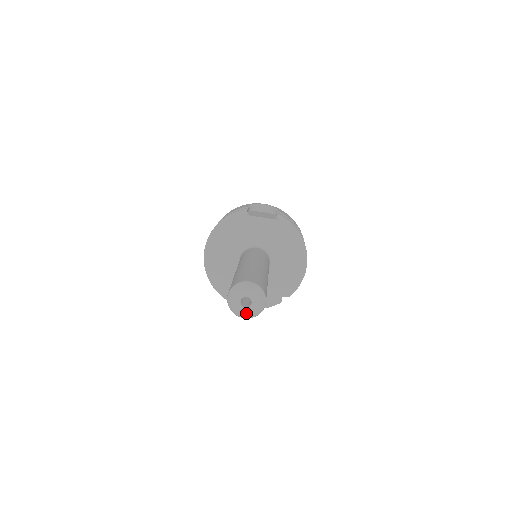
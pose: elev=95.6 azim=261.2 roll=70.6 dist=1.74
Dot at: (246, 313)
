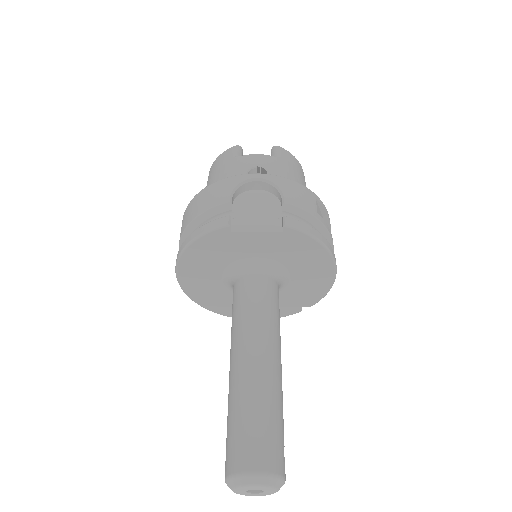
Dot at: occluded
